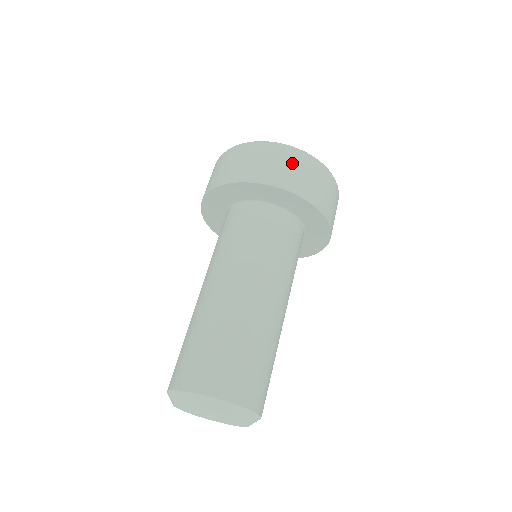
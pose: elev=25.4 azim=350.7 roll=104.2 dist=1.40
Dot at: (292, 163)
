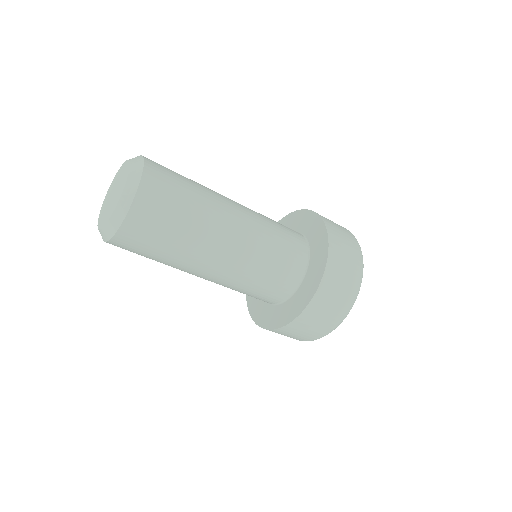
Dot at: (339, 225)
